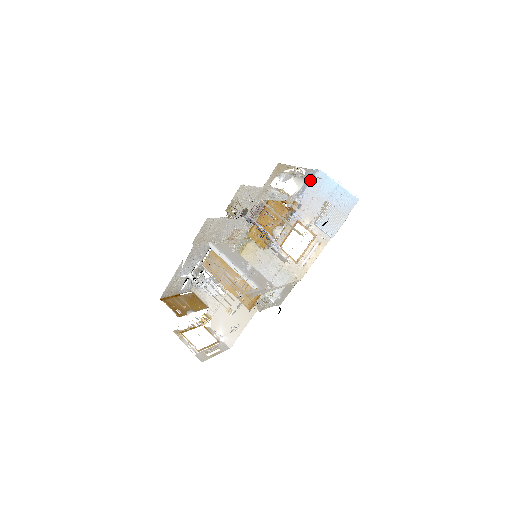
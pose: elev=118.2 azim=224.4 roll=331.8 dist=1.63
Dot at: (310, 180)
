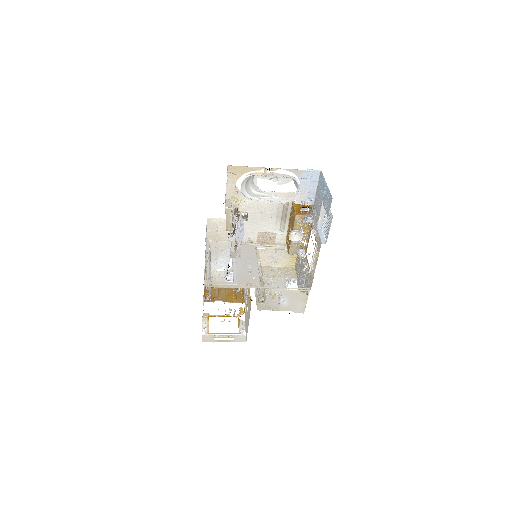
Dot at: (317, 182)
